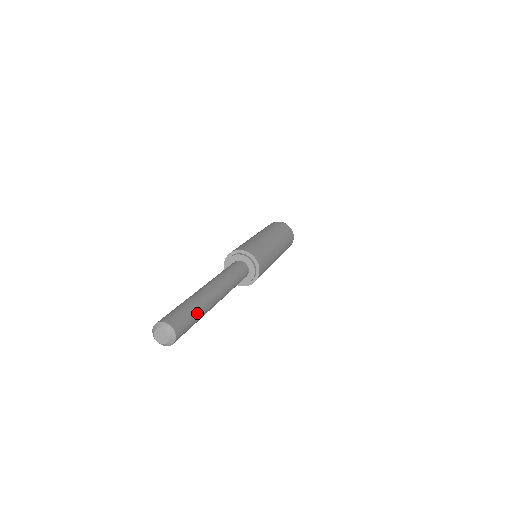
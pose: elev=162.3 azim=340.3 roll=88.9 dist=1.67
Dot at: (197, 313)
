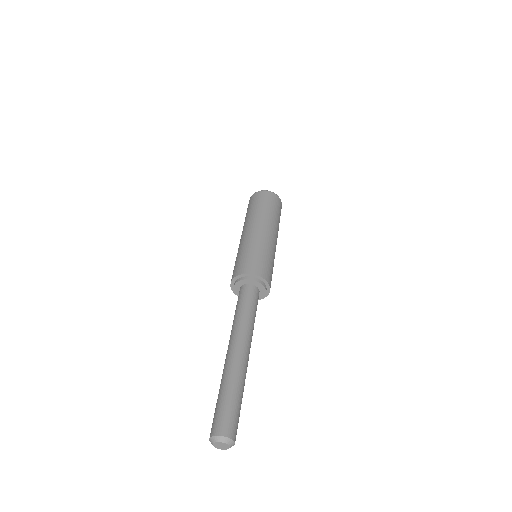
Dot at: (241, 401)
